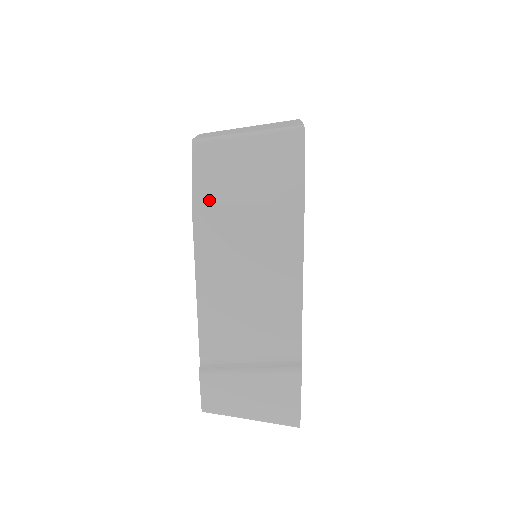
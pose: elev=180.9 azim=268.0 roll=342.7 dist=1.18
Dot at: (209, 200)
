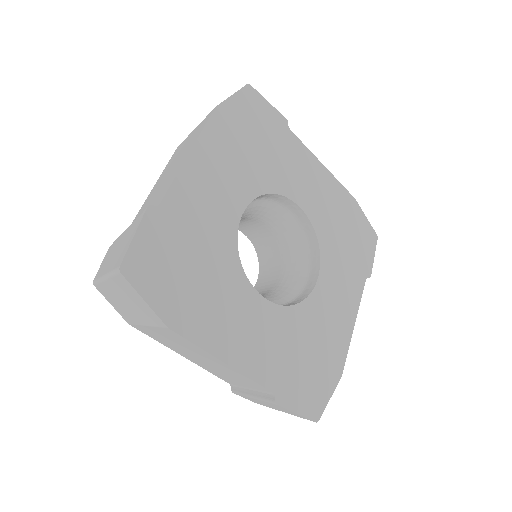
Dot at: (130, 321)
